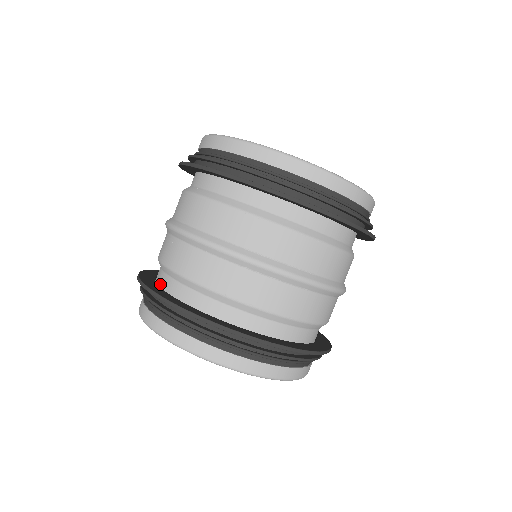
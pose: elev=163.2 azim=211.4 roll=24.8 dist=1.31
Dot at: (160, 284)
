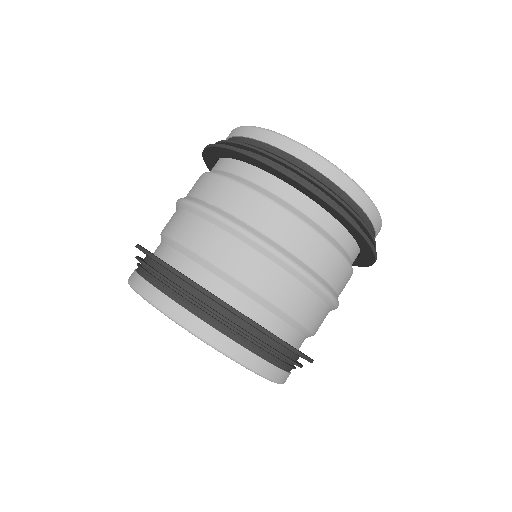
Dot at: occluded
